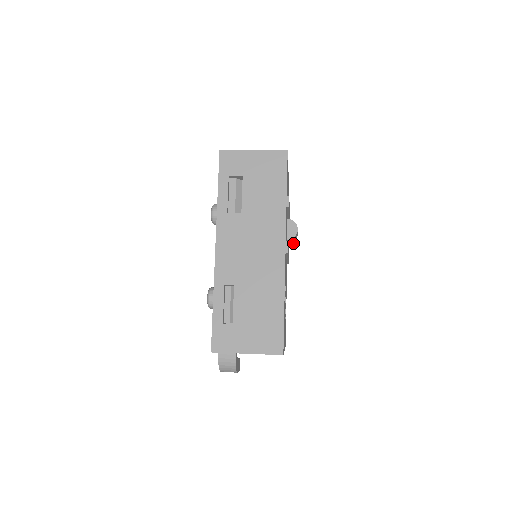
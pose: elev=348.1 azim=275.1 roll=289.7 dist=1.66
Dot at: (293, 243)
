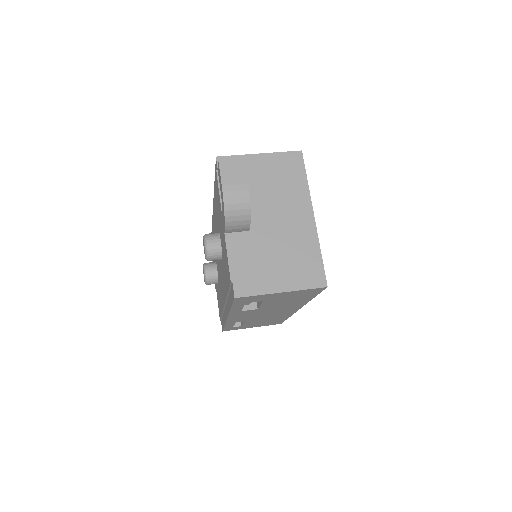
Dot at: occluded
